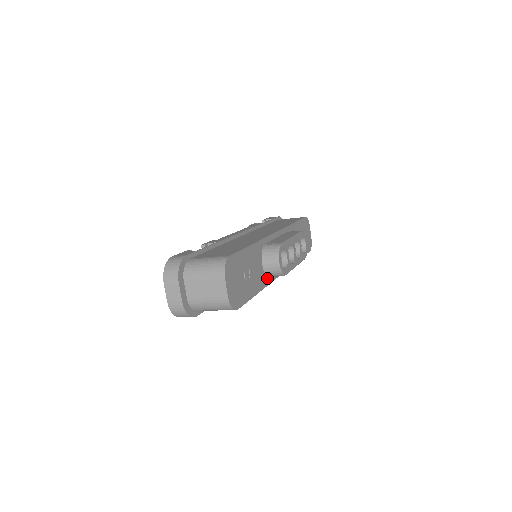
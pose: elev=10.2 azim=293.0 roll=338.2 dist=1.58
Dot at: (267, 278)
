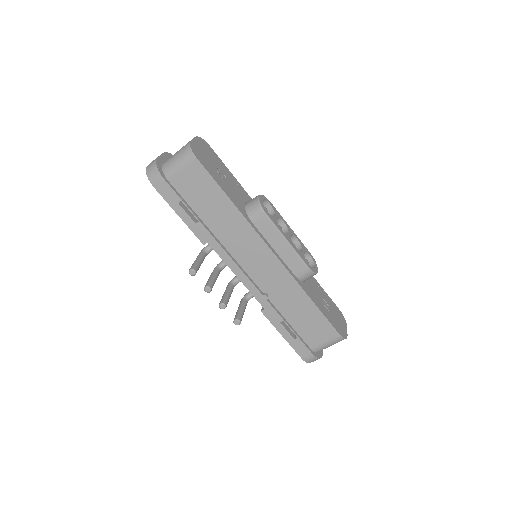
Dot at: (247, 216)
